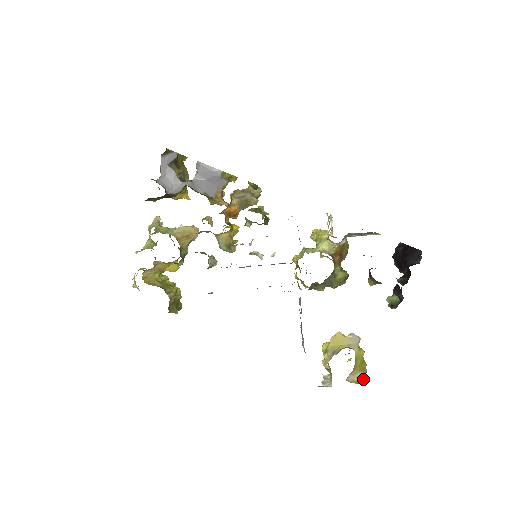
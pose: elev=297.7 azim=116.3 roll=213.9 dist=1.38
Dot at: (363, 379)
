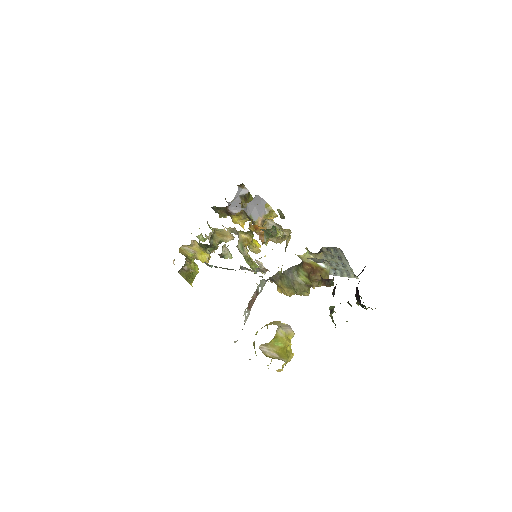
Dot at: (275, 358)
